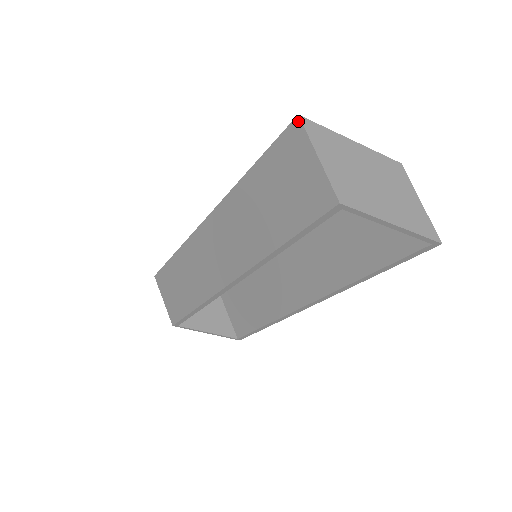
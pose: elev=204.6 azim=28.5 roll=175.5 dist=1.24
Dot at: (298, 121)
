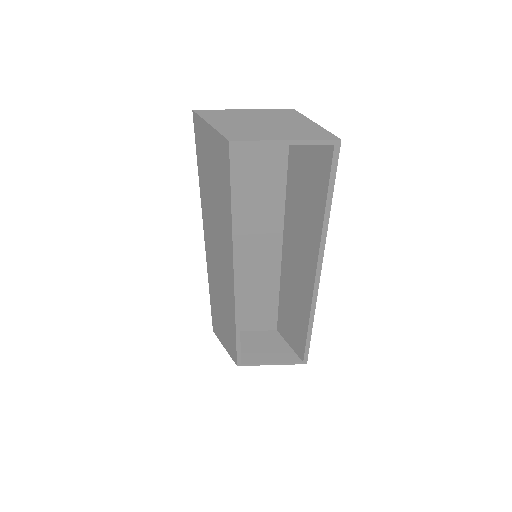
Dot at: (194, 114)
